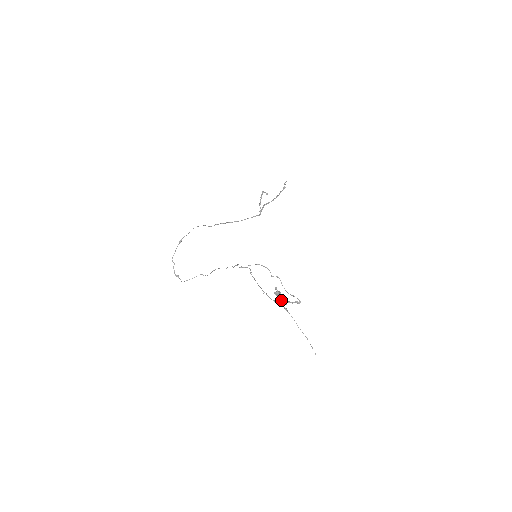
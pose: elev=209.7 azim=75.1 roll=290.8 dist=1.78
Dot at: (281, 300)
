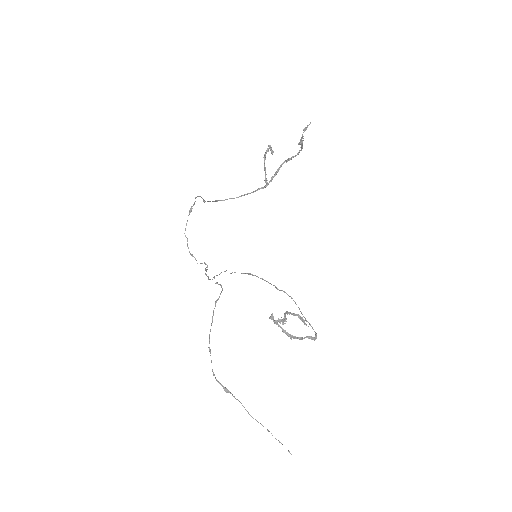
Dot at: (301, 320)
